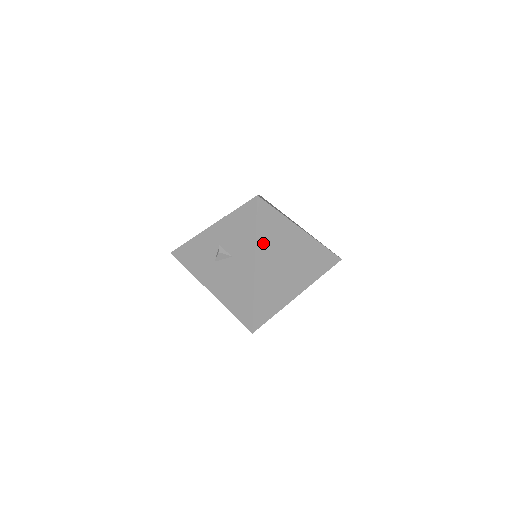
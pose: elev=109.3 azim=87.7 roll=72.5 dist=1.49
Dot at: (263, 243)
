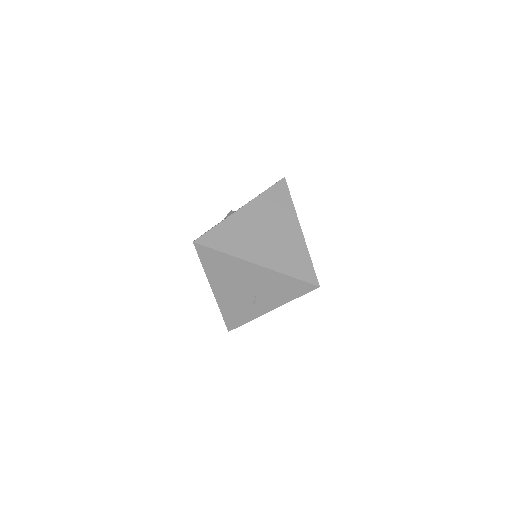
Dot at: (262, 203)
